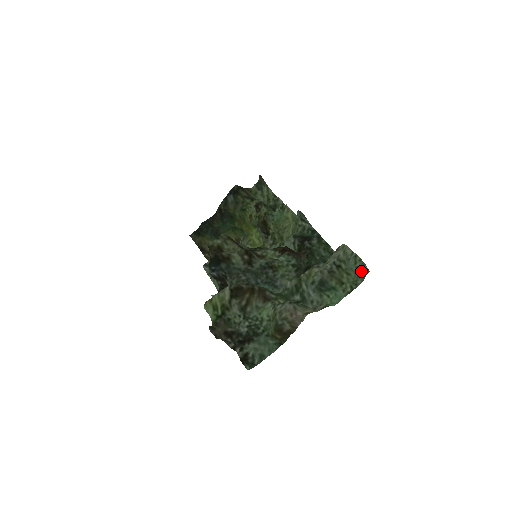
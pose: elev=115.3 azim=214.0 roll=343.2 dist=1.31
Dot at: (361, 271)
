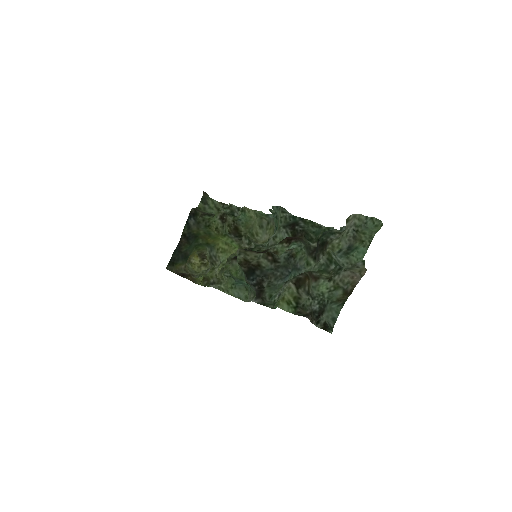
Dot at: (378, 227)
